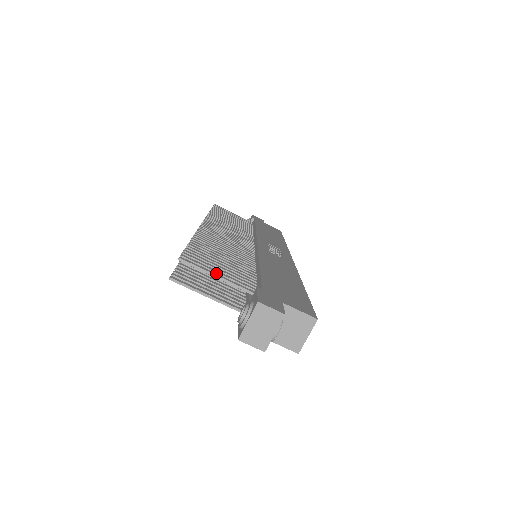
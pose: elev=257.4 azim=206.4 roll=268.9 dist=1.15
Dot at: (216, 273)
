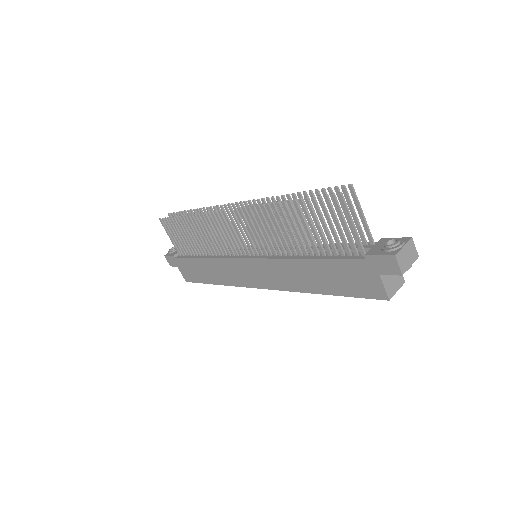
Dot at: (356, 214)
